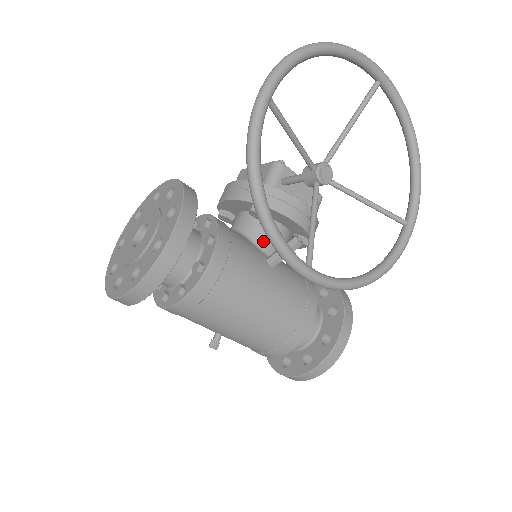
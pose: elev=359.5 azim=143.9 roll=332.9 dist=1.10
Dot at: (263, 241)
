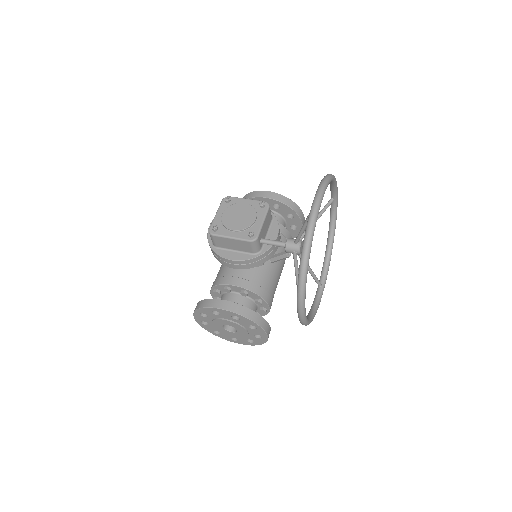
Dot at: occluded
